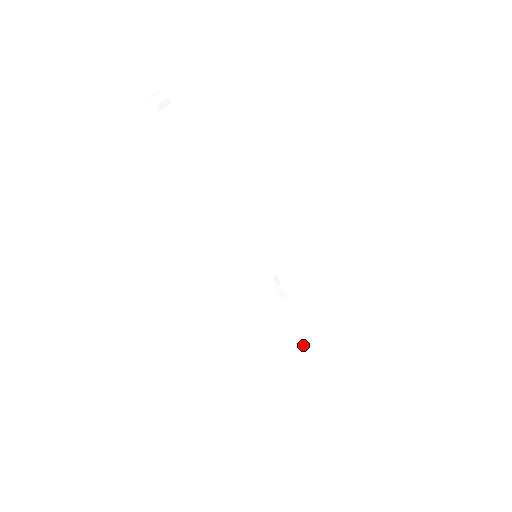
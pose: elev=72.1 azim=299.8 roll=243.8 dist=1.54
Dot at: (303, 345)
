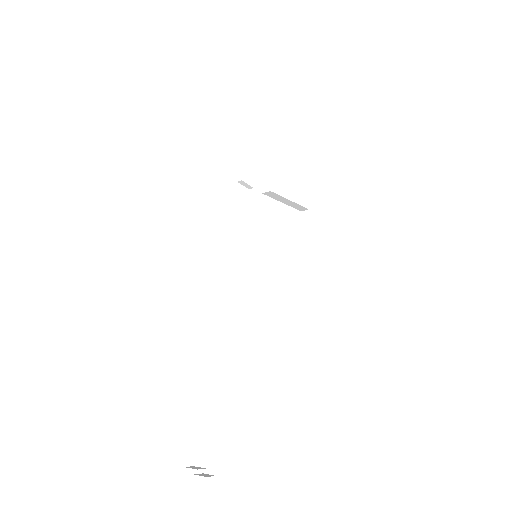
Dot at: (298, 209)
